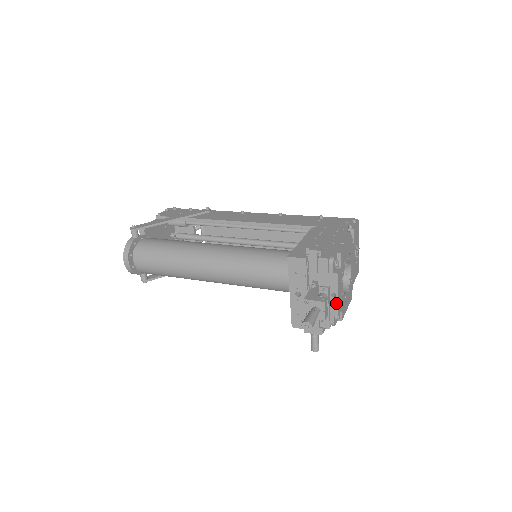
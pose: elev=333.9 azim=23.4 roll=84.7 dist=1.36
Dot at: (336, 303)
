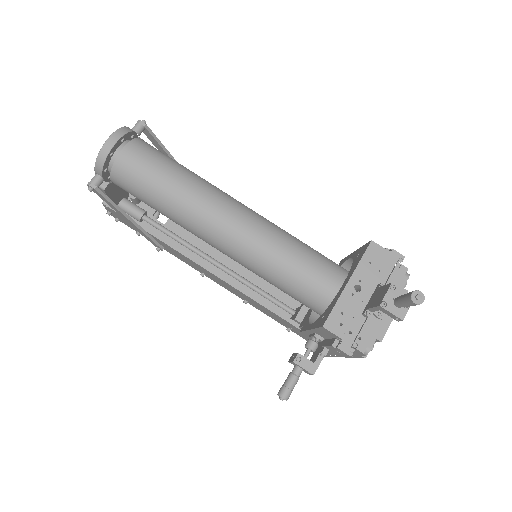
Dot at: (388, 324)
